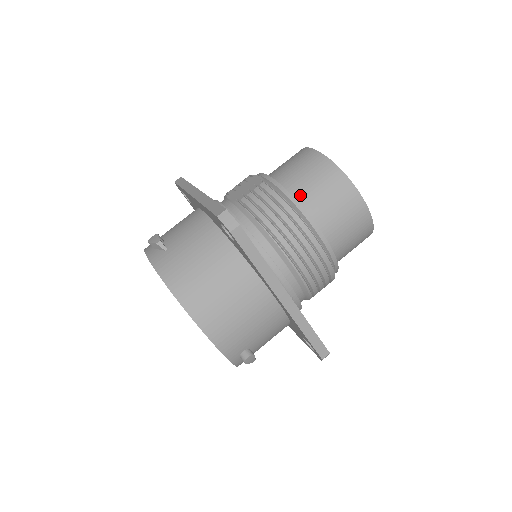
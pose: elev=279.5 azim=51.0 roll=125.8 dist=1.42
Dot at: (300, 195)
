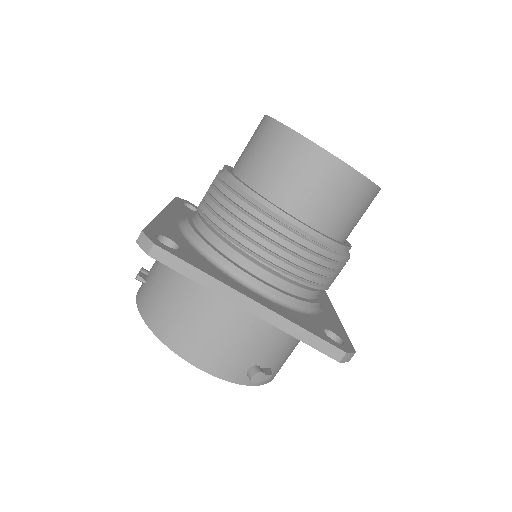
Dot at: (253, 177)
